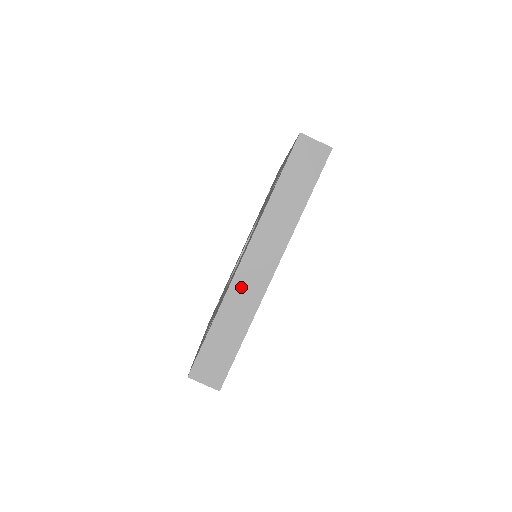
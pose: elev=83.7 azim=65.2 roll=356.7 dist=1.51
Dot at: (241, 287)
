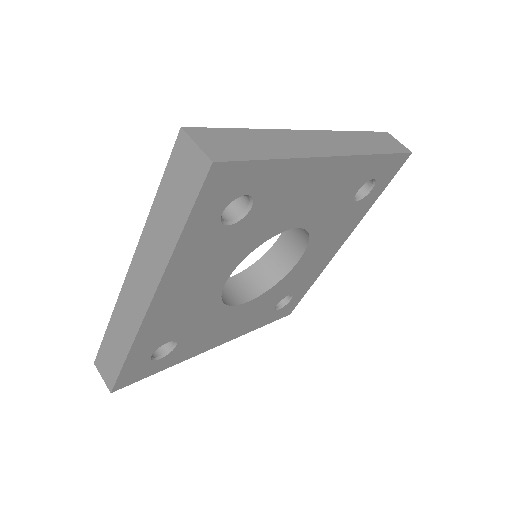
Dot at: (297, 138)
